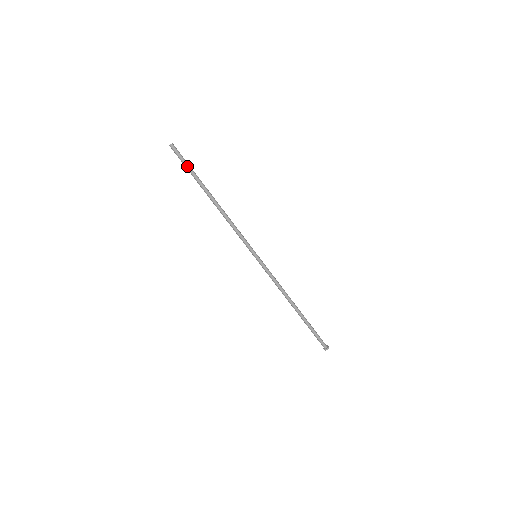
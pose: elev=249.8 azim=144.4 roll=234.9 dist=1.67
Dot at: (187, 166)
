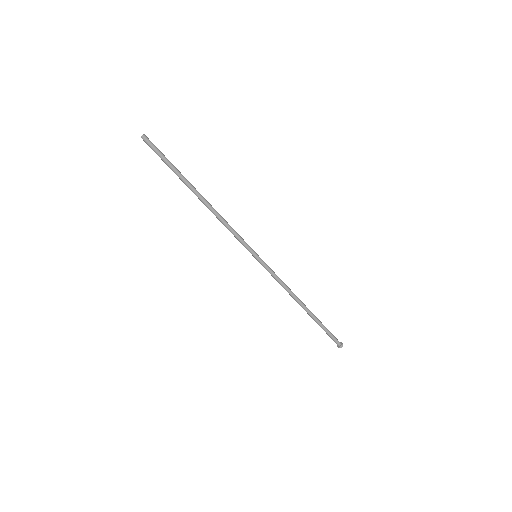
Dot at: (165, 161)
